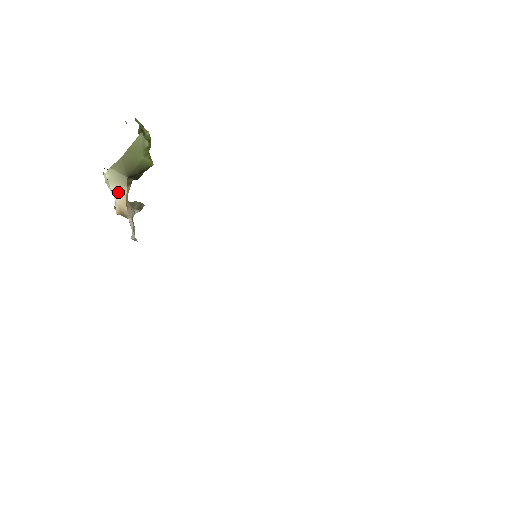
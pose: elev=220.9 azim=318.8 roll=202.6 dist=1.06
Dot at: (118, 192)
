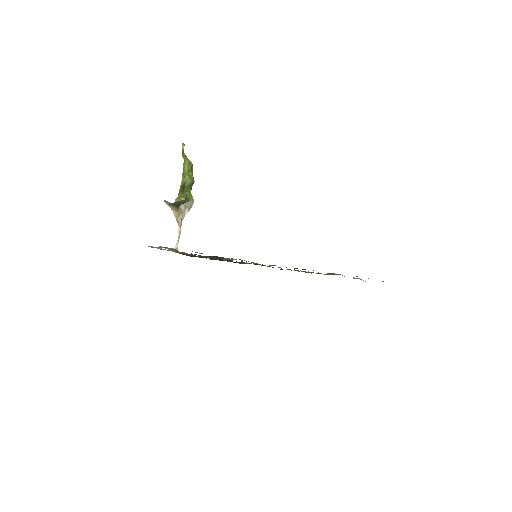
Dot at: (172, 208)
